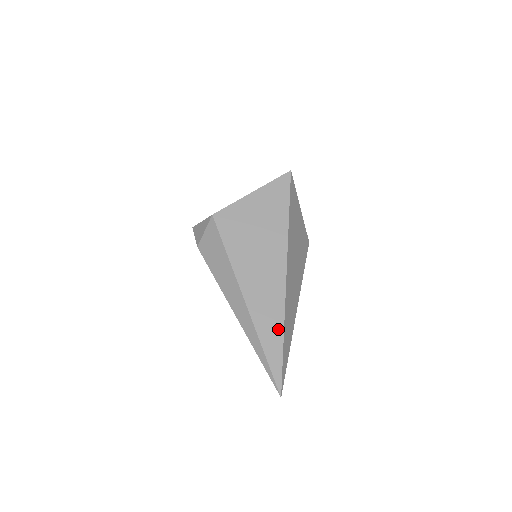
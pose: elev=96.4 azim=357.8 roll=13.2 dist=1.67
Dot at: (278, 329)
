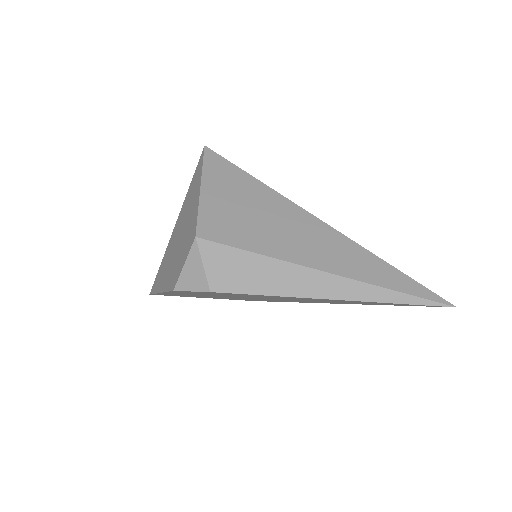
Dot at: (377, 263)
